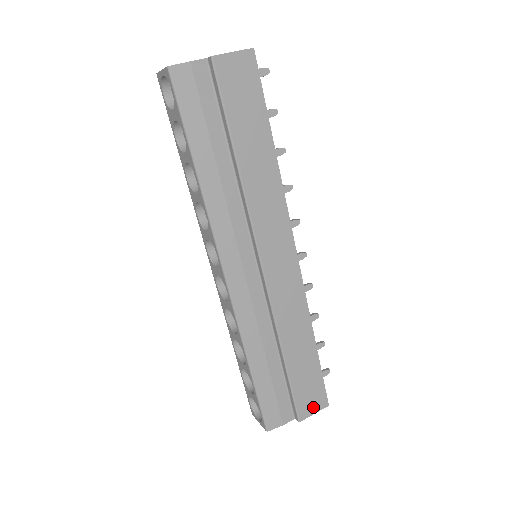
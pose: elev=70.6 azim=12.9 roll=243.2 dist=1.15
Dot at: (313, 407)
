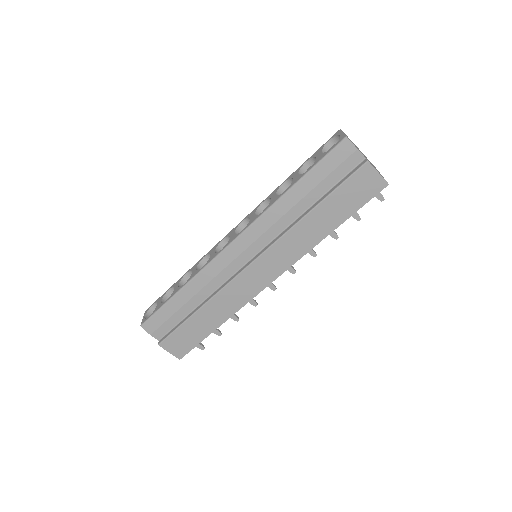
Dot at: (173, 349)
